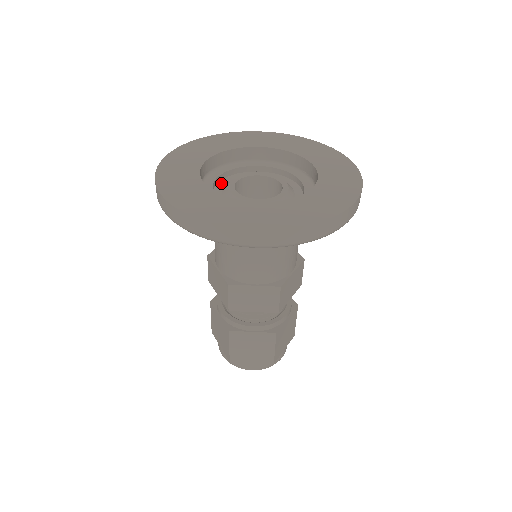
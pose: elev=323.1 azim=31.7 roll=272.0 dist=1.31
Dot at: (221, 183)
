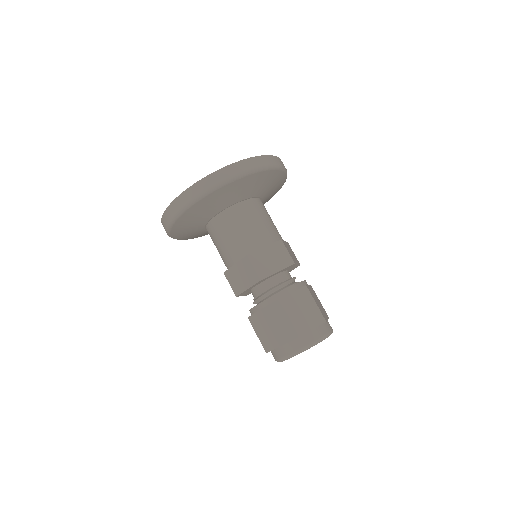
Dot at: occluded
